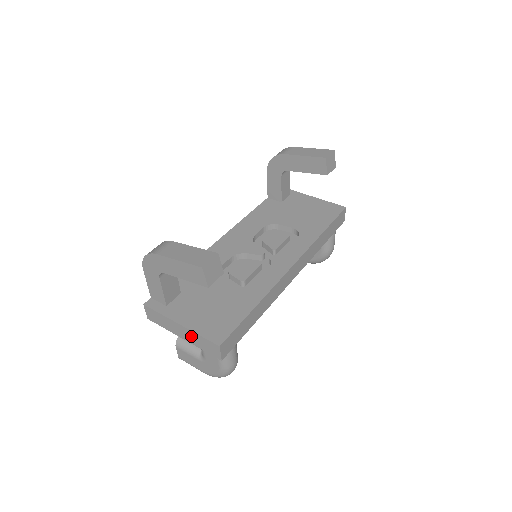
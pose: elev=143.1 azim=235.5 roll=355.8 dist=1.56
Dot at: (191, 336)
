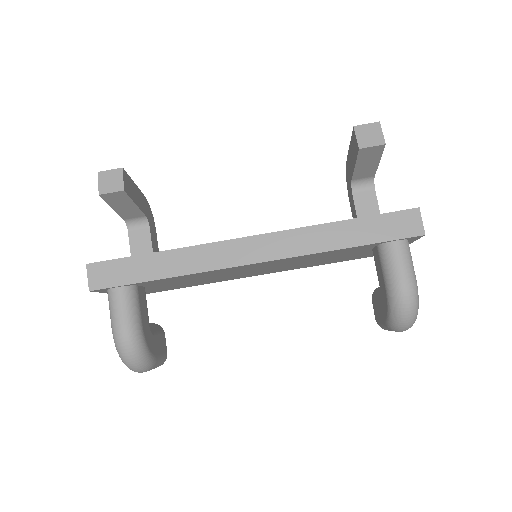
Dot at: occluded
